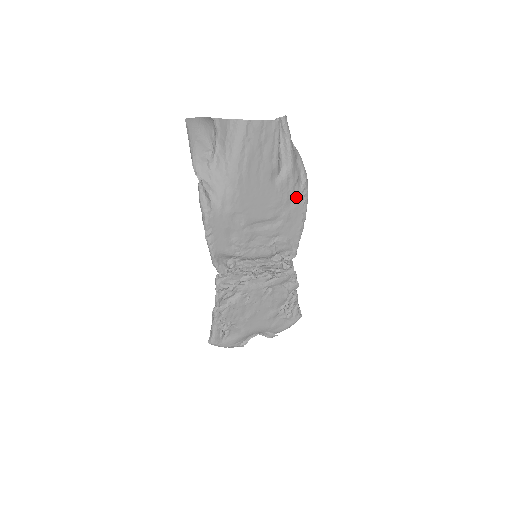
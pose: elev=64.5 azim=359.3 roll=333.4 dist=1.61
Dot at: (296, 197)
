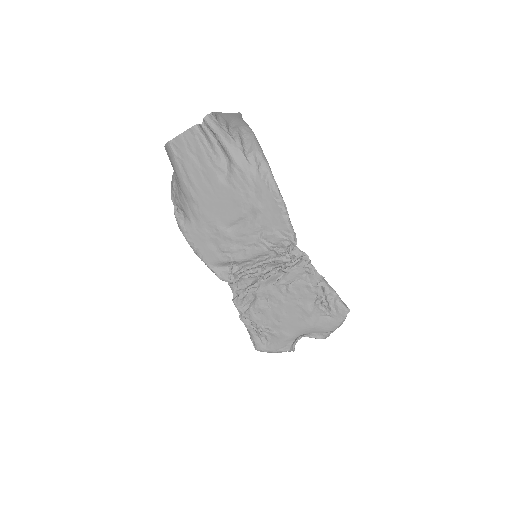
Dot at: (257, 185)
